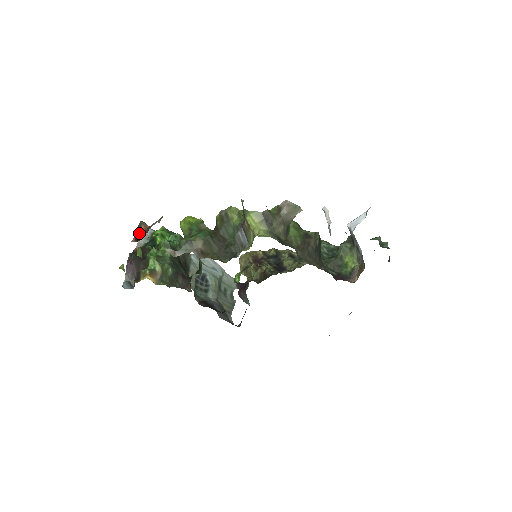
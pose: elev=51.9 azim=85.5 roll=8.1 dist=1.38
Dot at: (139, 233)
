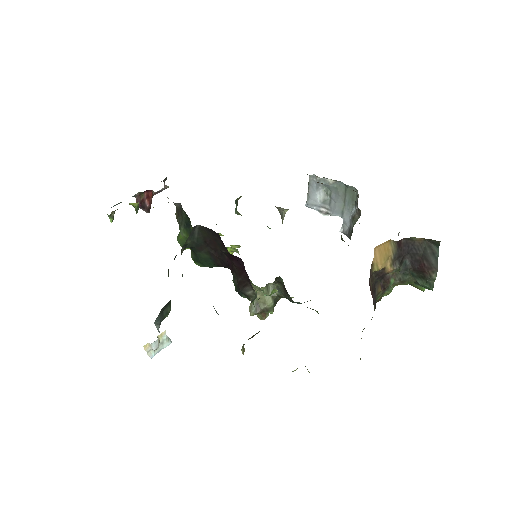
Dot at: occluded
